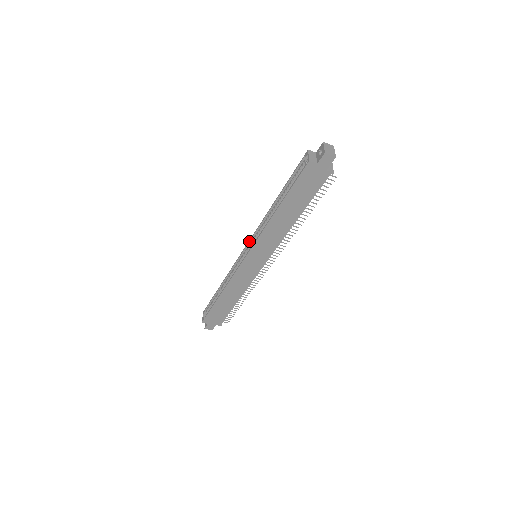
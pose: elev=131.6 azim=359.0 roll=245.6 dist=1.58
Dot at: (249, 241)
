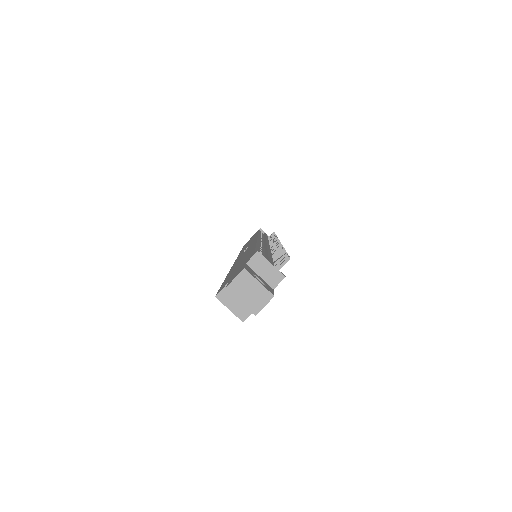
Dot at: occluded
